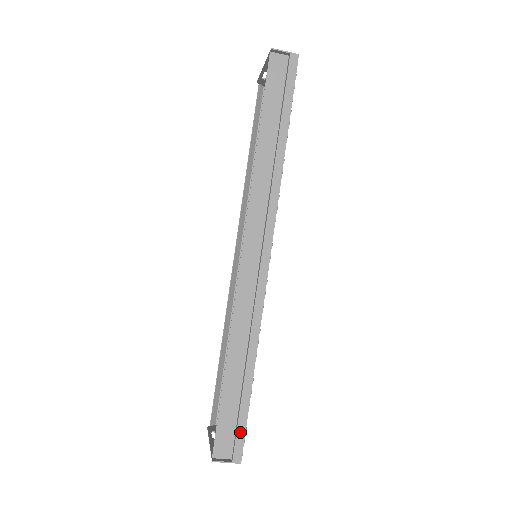
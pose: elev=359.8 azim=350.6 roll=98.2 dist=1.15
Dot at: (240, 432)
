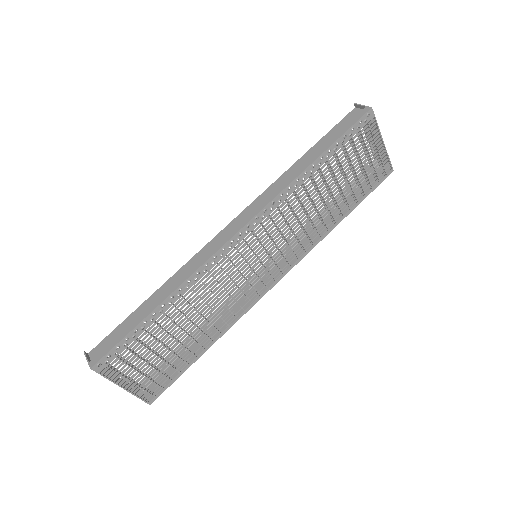
Dot at: (112, 344)
